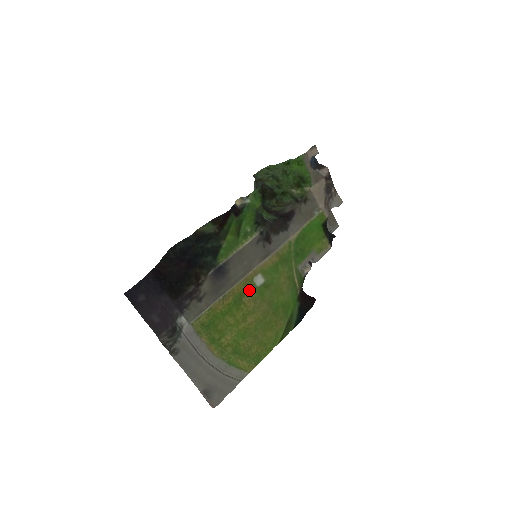
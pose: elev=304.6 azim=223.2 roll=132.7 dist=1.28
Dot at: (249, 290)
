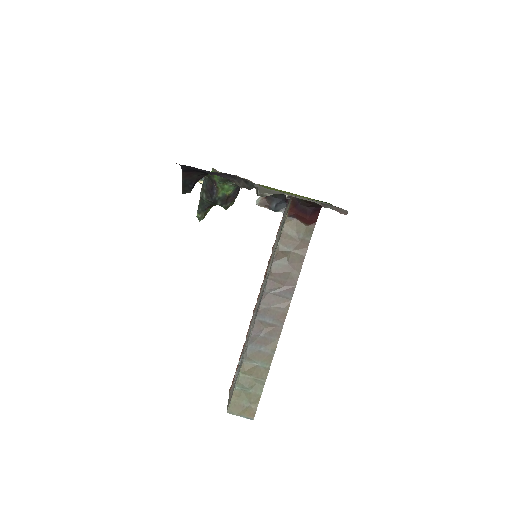
Dot at: occluded
